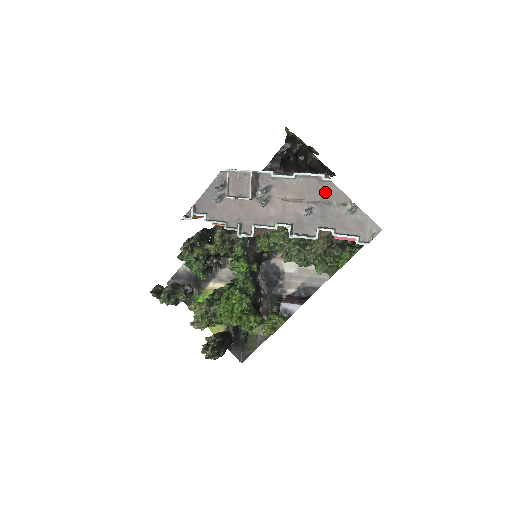
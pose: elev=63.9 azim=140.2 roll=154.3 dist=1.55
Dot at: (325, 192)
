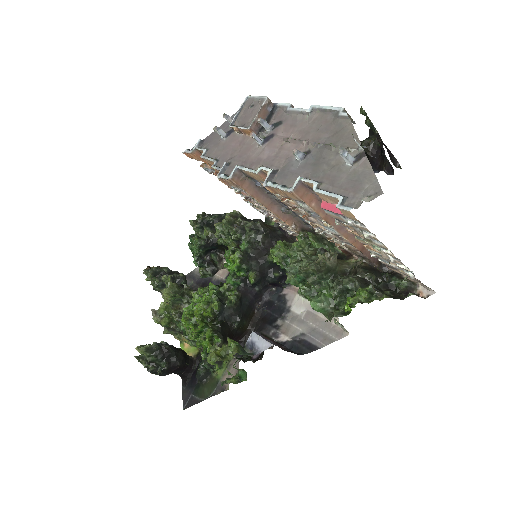
Dot at: (335, 132)
